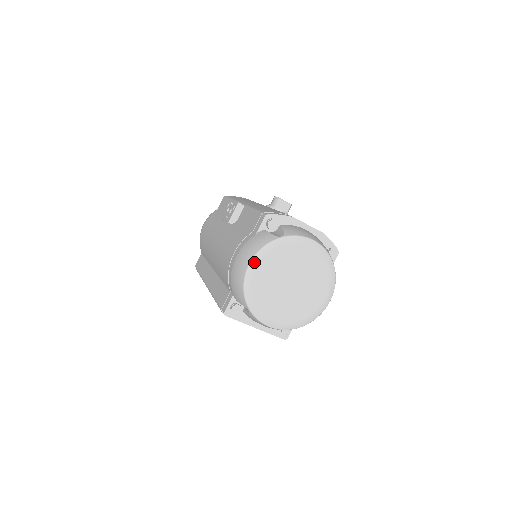
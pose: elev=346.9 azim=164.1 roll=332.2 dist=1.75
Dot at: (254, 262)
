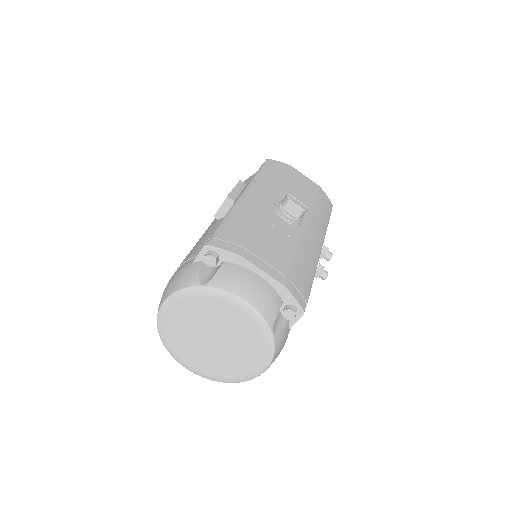
Dot at: (167, 303)
